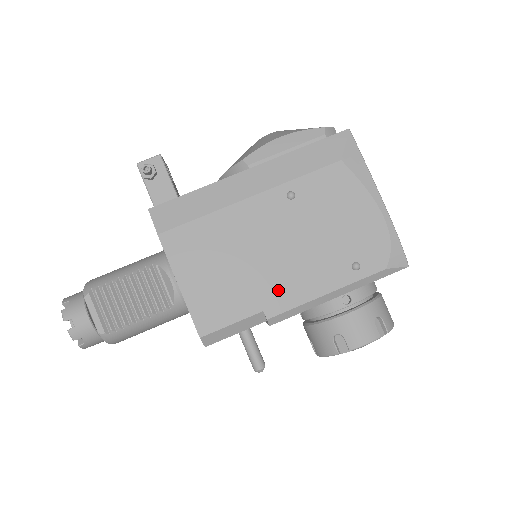
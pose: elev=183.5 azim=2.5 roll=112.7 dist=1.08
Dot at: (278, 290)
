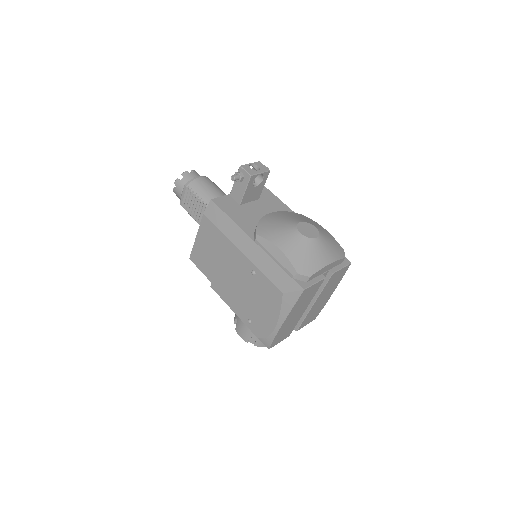
Dot at: (221, 286)
